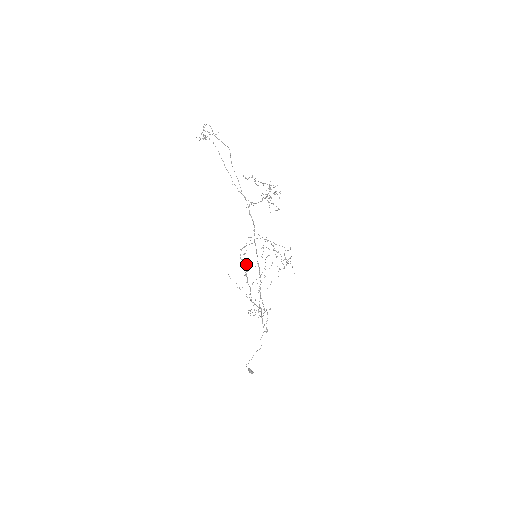
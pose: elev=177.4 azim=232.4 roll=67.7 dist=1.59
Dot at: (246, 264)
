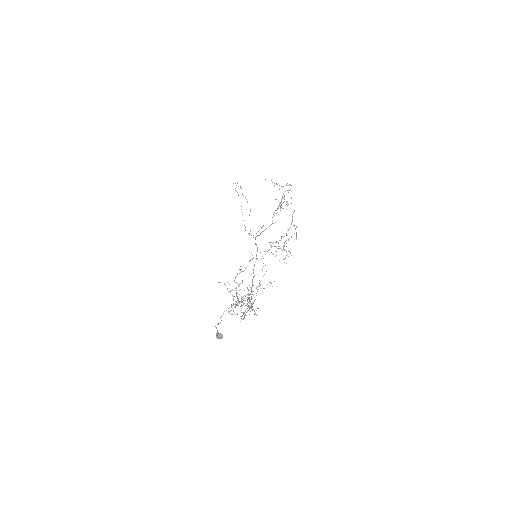
Dot at: (239, 284)
